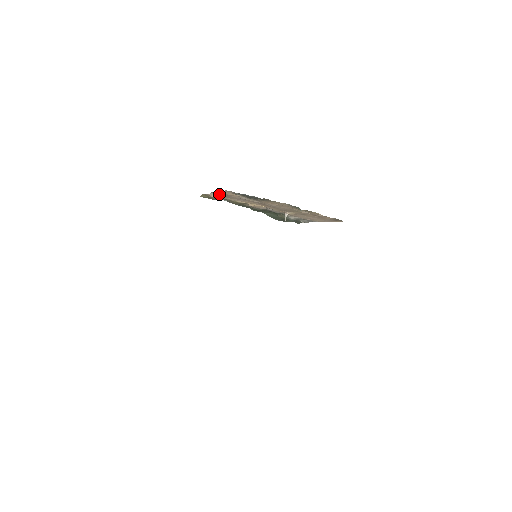
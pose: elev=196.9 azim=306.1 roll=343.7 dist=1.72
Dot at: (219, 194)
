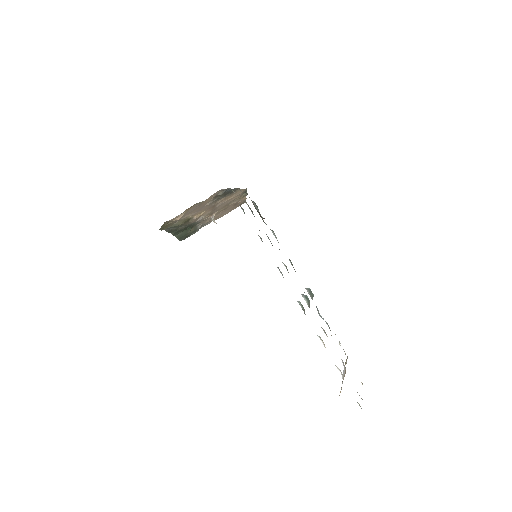
Dot at: (189, 209)
